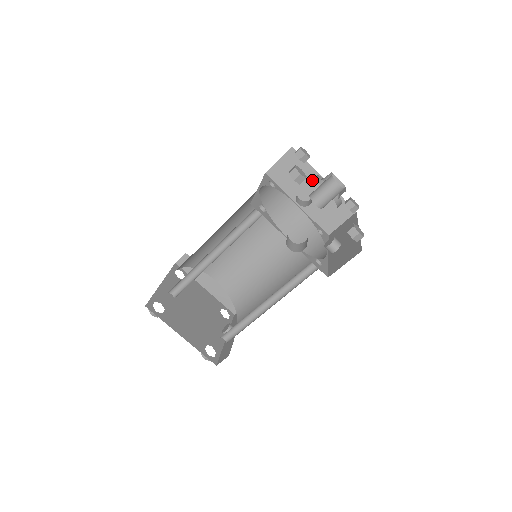
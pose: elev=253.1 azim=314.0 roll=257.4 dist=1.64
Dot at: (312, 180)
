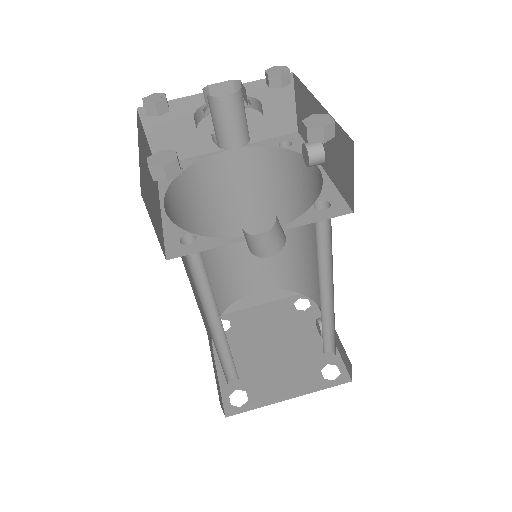
Dot at: occluded
